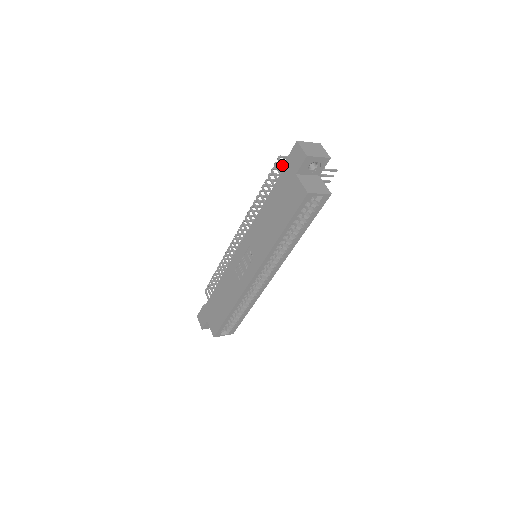
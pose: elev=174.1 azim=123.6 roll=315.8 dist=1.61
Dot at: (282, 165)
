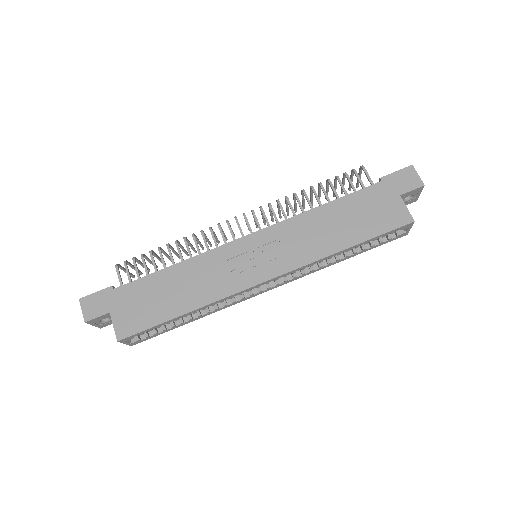
Dot at: occluded
